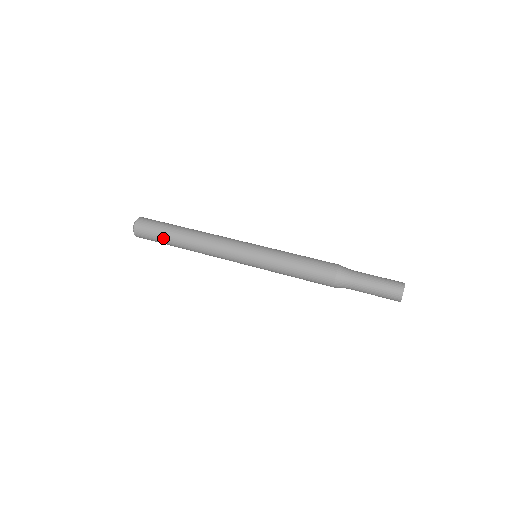
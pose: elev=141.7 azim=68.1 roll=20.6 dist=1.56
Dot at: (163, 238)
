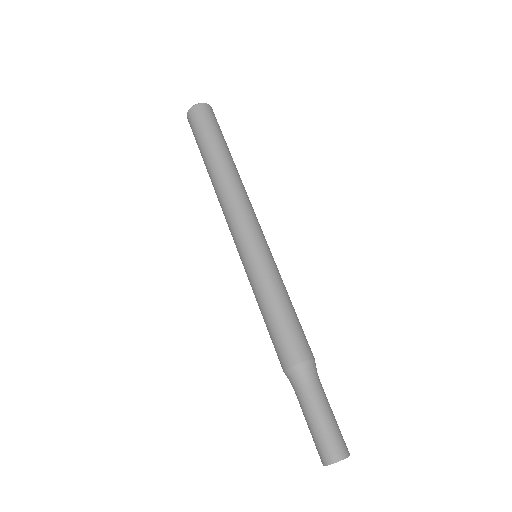
Dot at: occluded
